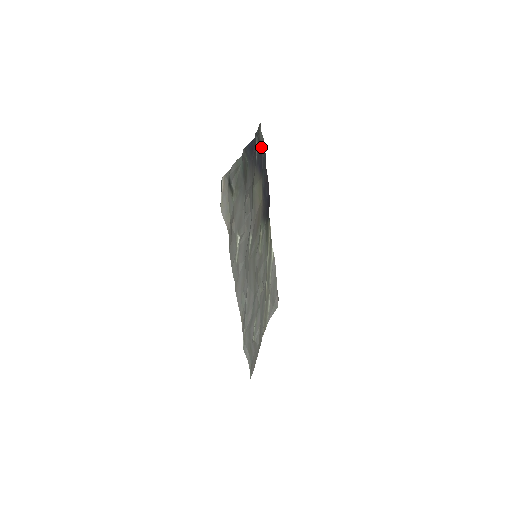
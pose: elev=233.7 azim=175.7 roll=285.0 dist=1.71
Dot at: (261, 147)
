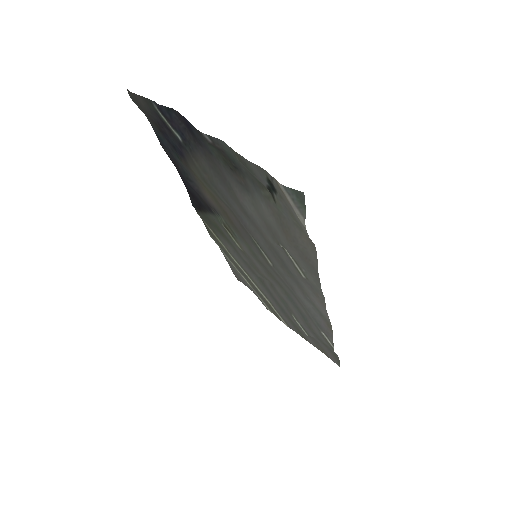
Dot at: (153, 124)
